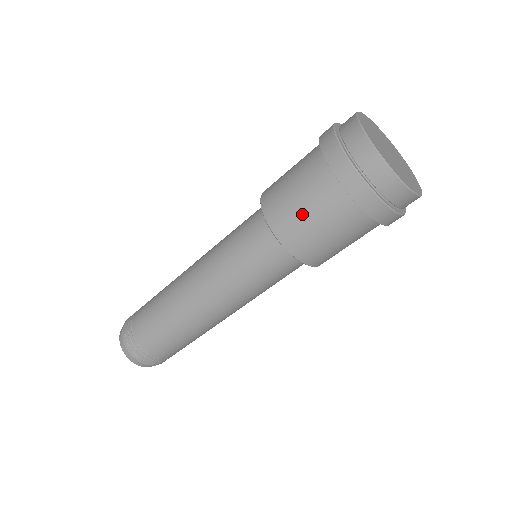
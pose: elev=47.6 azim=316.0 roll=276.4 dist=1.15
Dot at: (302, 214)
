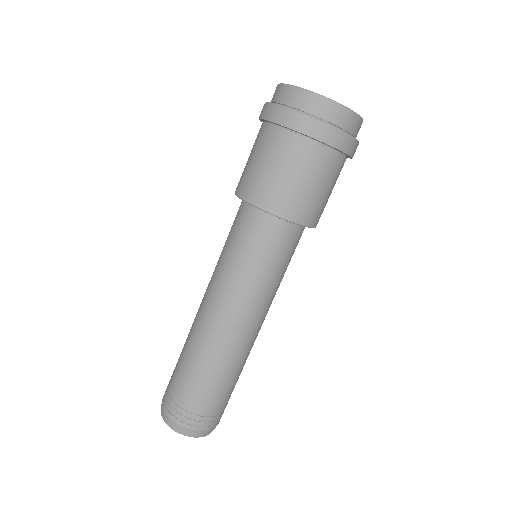
Dot at: (280, 178)
